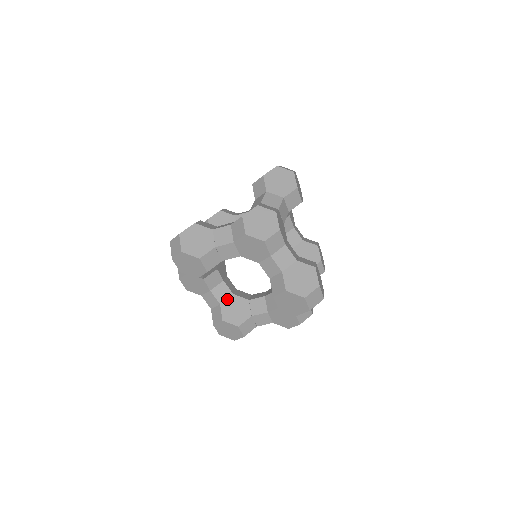
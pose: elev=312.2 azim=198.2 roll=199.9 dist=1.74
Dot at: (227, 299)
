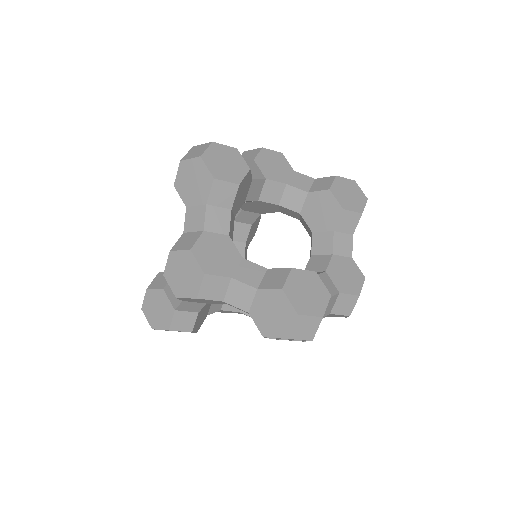
Dot at: occluded
